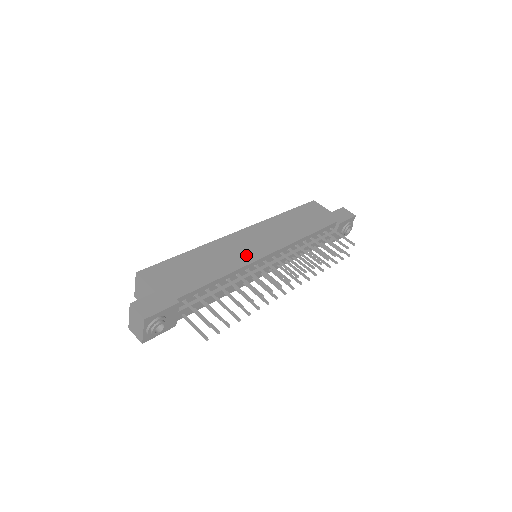
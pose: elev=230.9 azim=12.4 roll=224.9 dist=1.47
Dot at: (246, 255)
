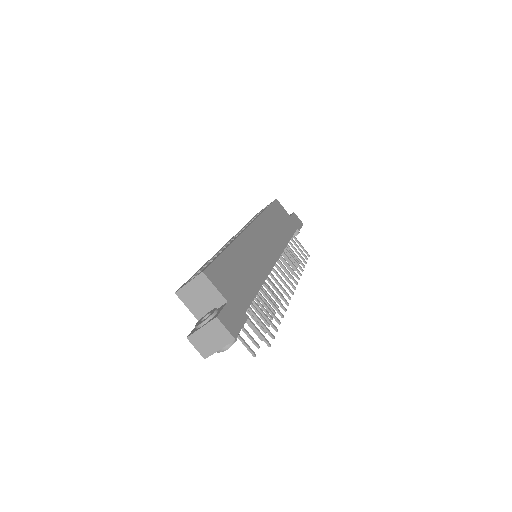
Dot at: (265, 260)
